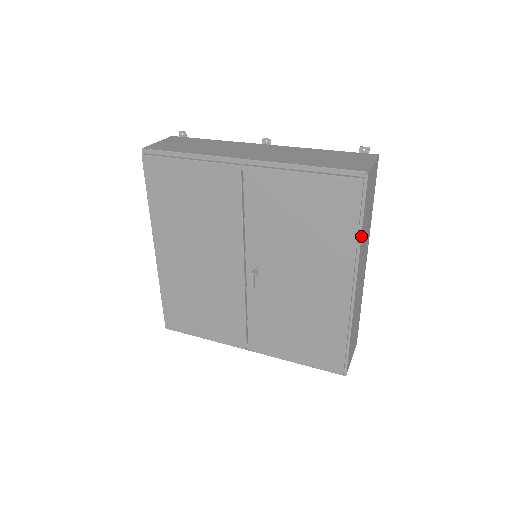
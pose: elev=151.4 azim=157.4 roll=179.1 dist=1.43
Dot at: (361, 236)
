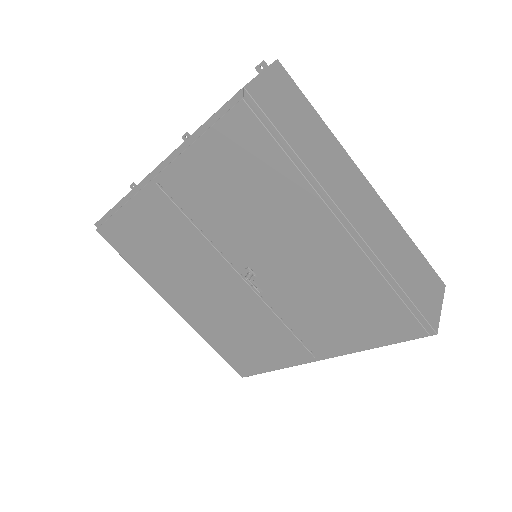
Dot at: (302, 162)
